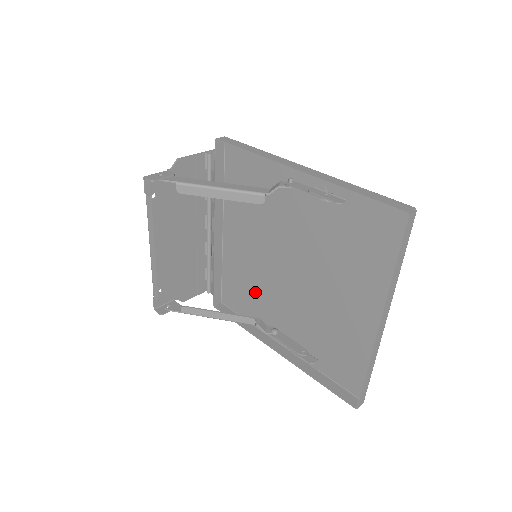
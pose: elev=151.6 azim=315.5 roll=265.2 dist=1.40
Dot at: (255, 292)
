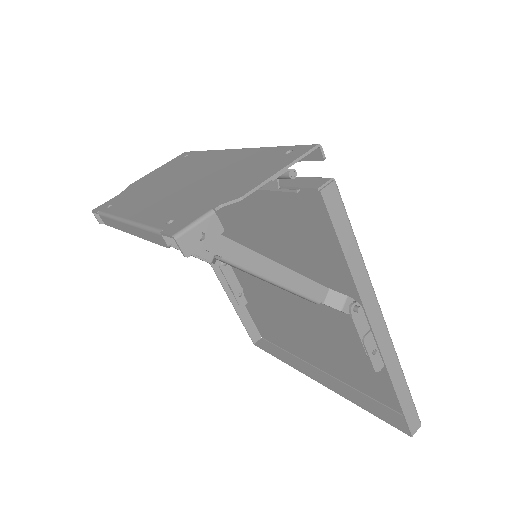
Dot at: (227, 230)
